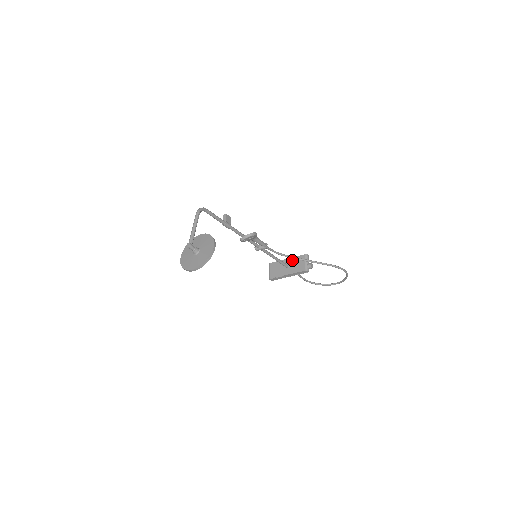
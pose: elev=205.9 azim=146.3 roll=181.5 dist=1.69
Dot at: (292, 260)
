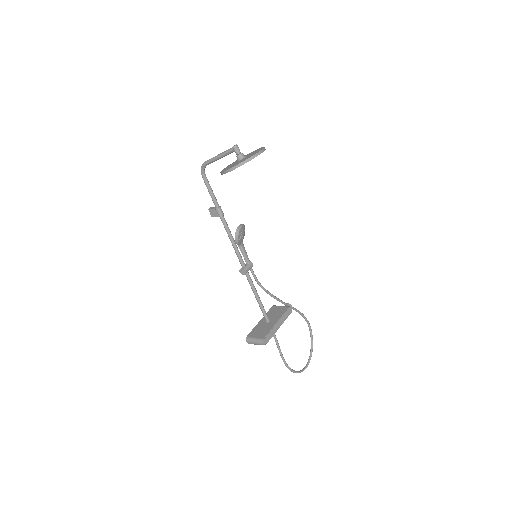
Dot at: occluded
